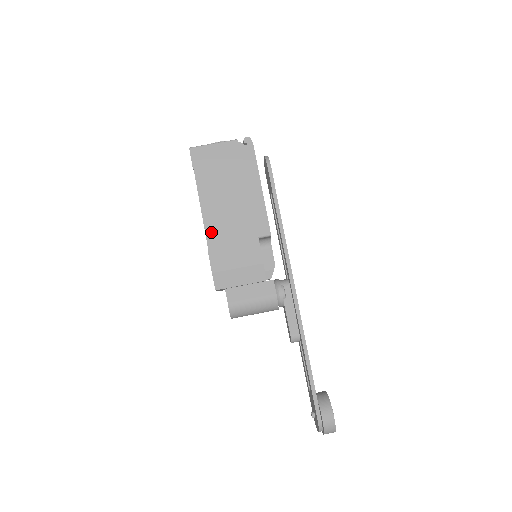
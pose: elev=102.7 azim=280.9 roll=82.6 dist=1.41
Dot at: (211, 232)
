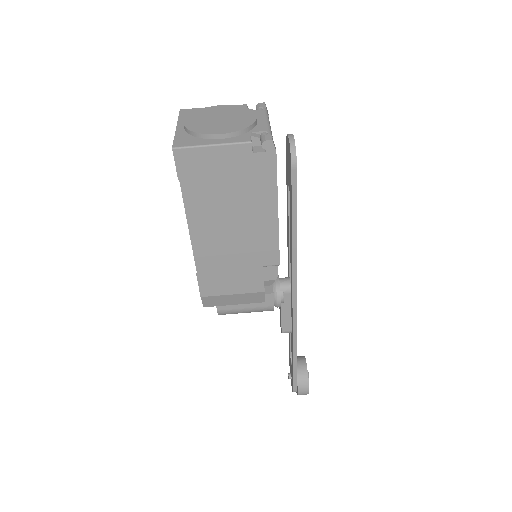
Dot at: (202, 258)
